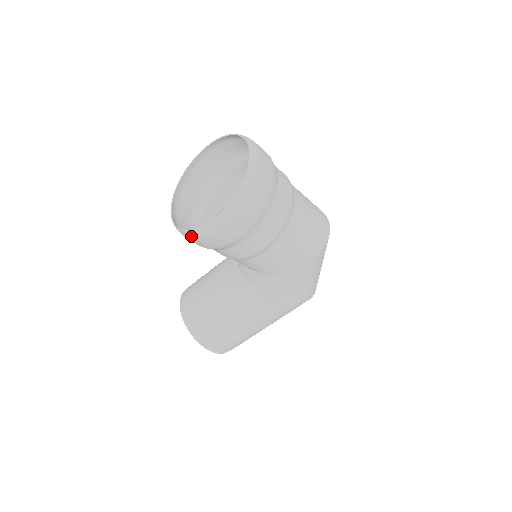
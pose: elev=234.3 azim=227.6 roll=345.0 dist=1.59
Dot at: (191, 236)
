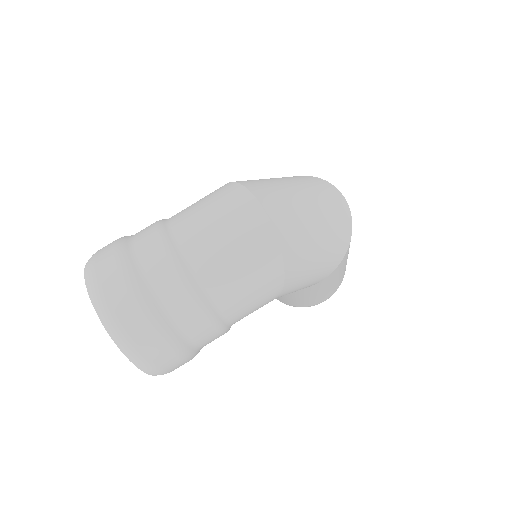
Dot at: occluded
